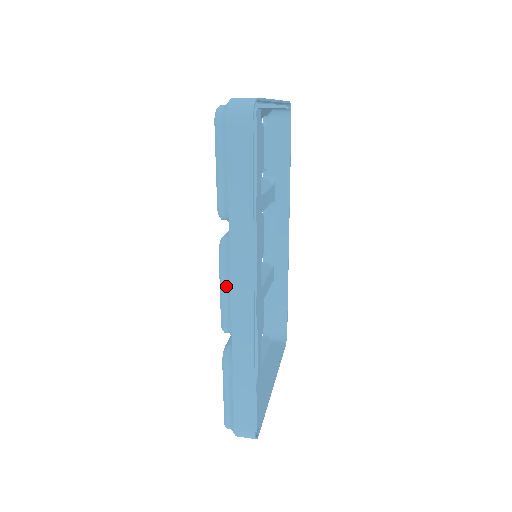
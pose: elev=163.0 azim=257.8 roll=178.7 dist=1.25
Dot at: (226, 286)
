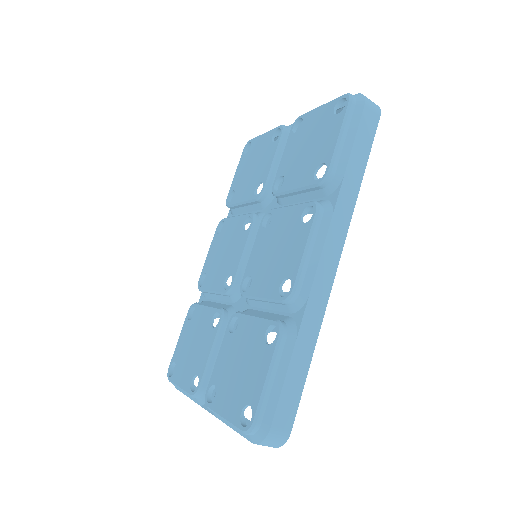
Dot at: (313, 247)
